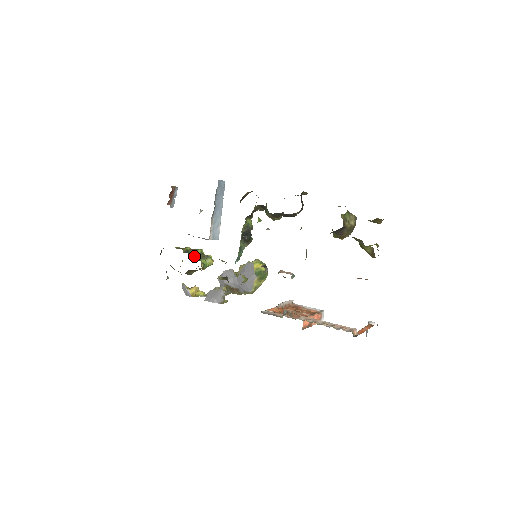
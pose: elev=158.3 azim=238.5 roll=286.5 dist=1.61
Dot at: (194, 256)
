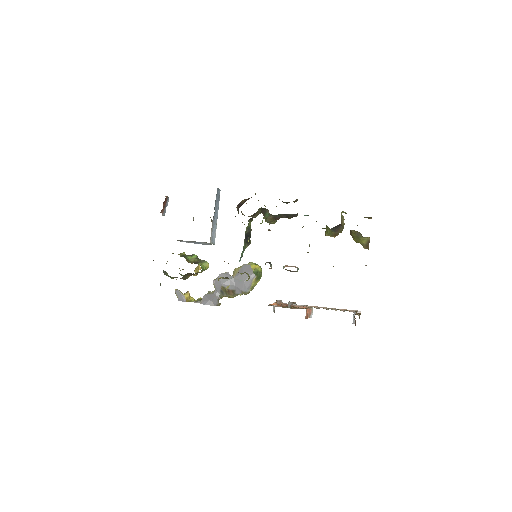
Dot at: (191, 260)
